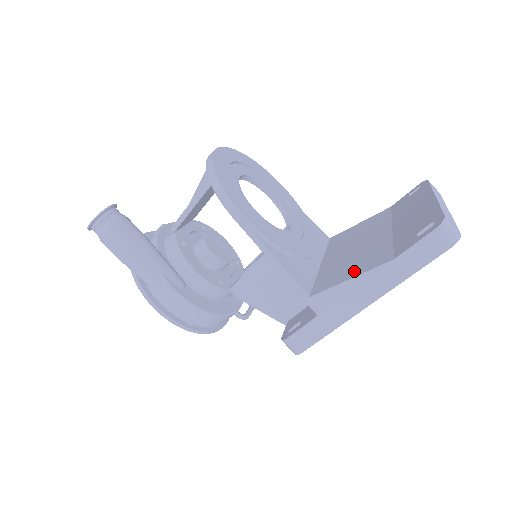
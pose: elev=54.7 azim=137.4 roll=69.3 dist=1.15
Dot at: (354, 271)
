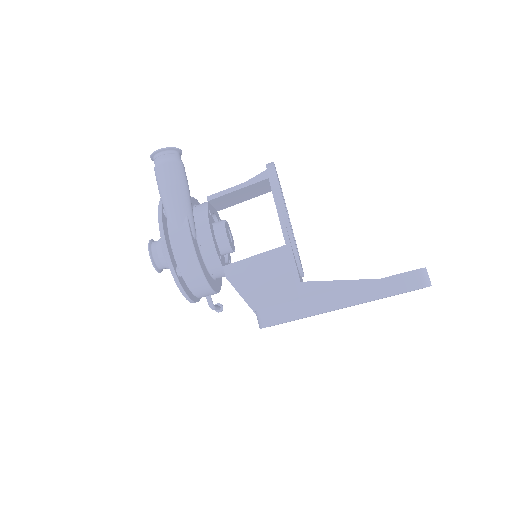
Dot at: occluded
